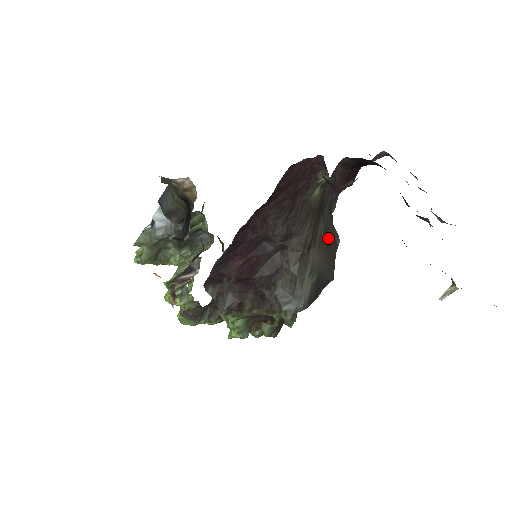
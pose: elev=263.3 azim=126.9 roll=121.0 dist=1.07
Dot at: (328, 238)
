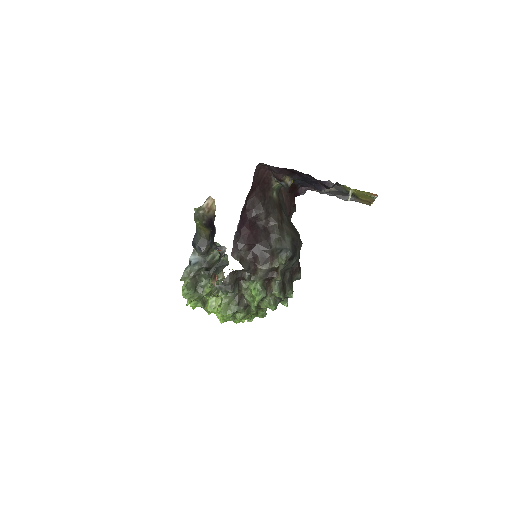
Dot at: (291, 224)
